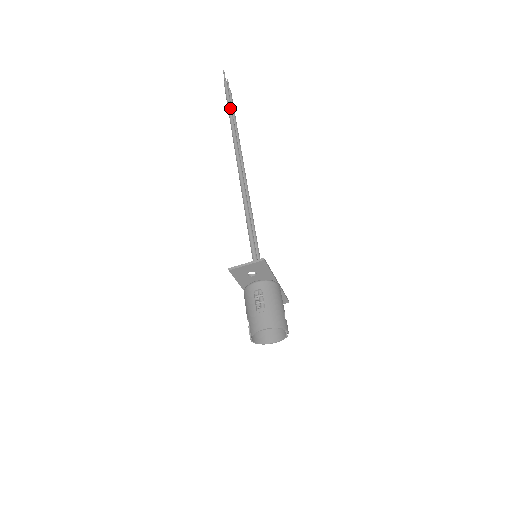
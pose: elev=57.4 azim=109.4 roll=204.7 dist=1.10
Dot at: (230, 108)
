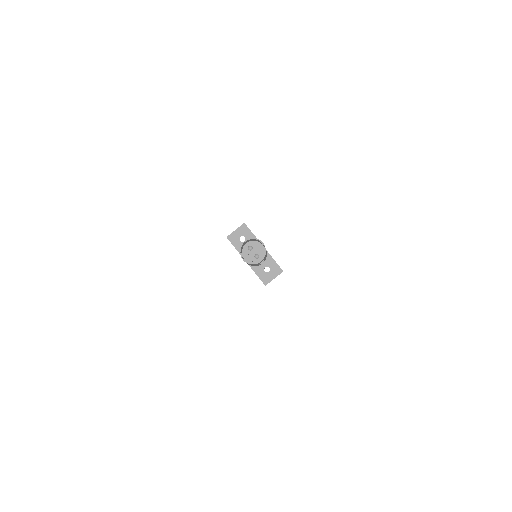
Dot at: occluded
